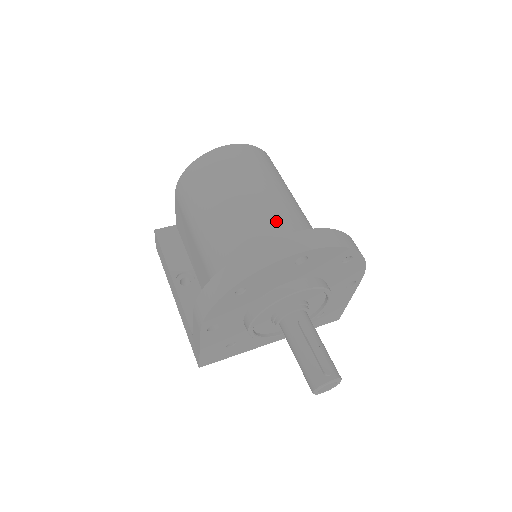
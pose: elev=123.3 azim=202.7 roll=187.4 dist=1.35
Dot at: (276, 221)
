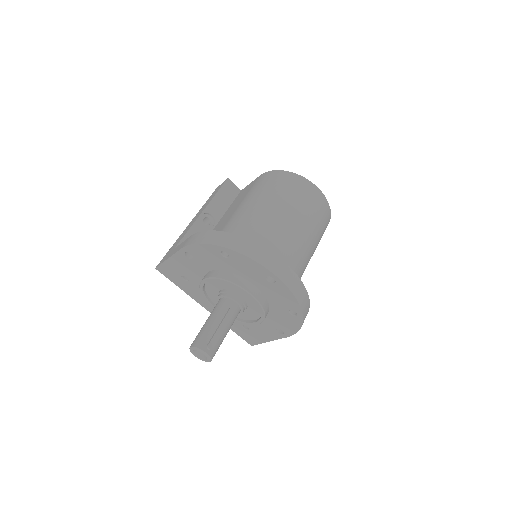
Dot at: (287, 250)
